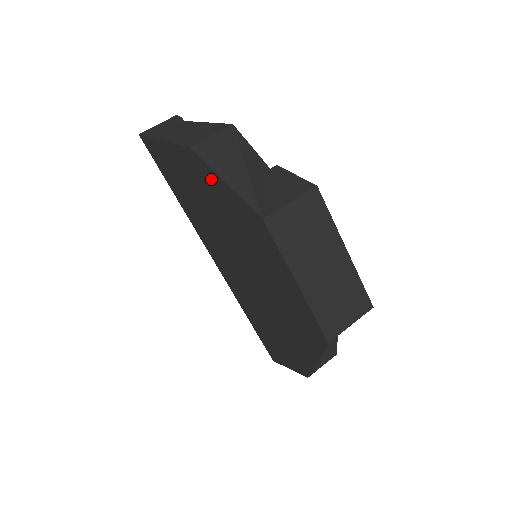
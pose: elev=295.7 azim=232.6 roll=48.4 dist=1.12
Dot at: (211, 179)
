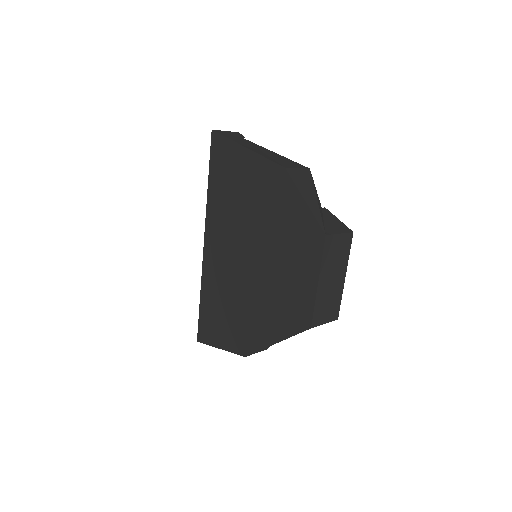
Dot at: (288, 194)
